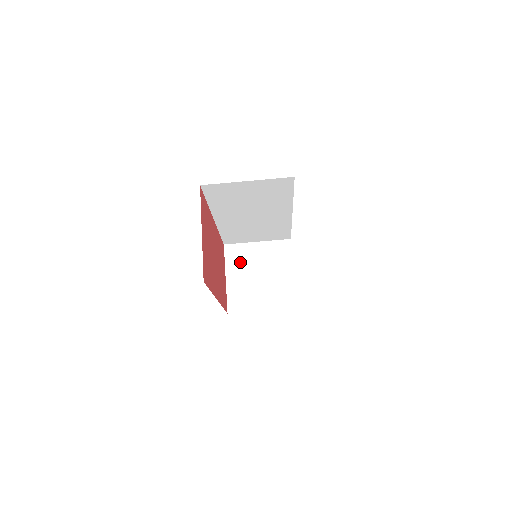
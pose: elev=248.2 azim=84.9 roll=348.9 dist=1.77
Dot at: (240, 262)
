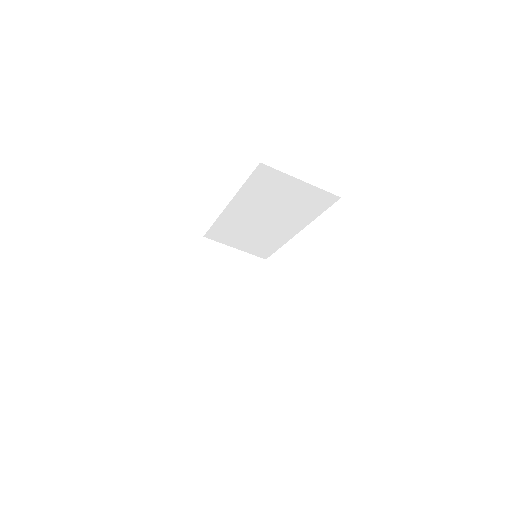
Dot at: (213, 260)
